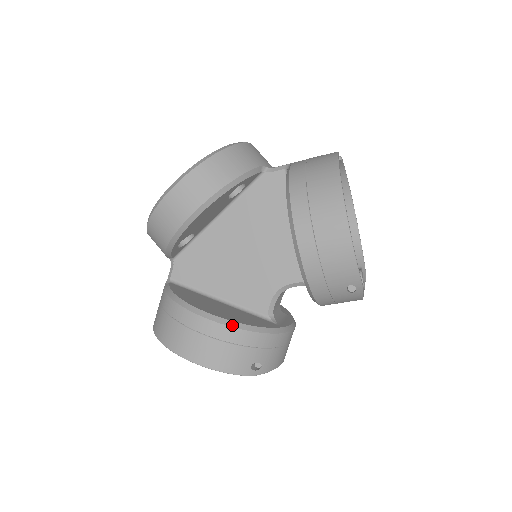
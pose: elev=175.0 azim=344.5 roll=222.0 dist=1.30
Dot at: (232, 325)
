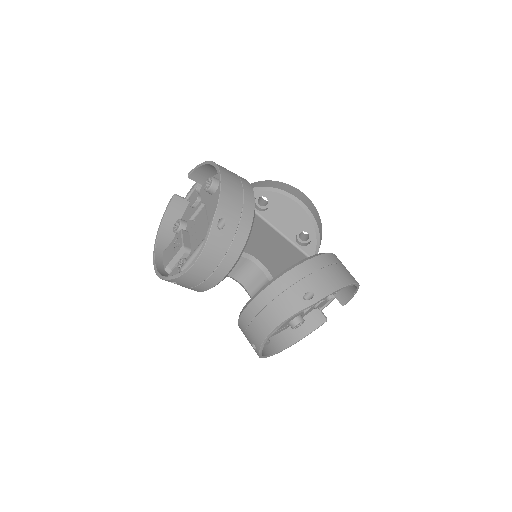
Dot at: occluded
